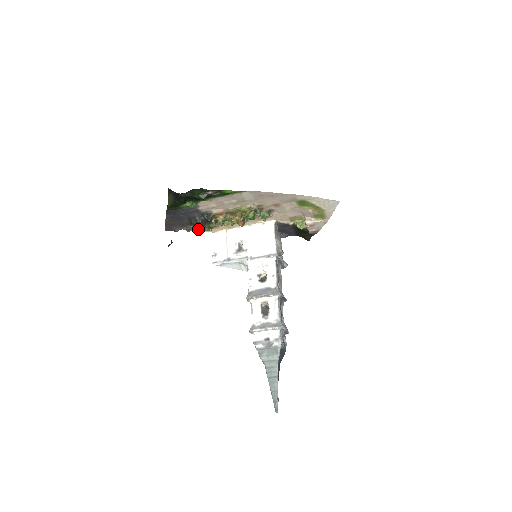
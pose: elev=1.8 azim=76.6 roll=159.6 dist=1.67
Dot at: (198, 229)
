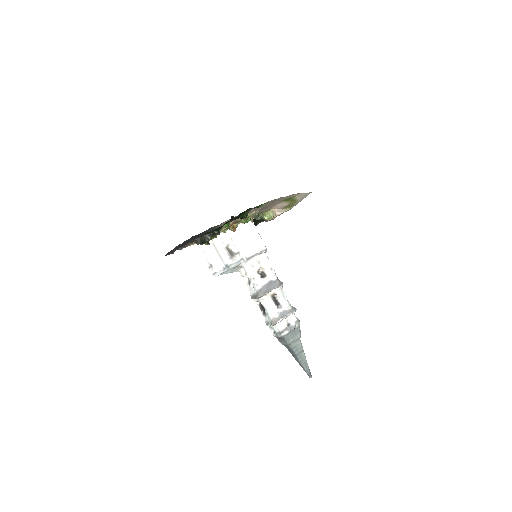
Dot at: (189, 245)
